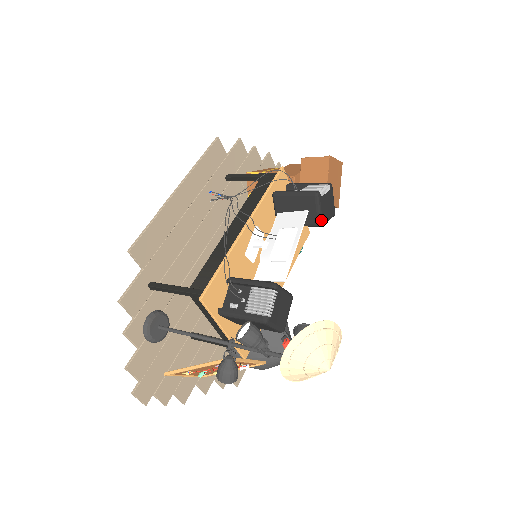
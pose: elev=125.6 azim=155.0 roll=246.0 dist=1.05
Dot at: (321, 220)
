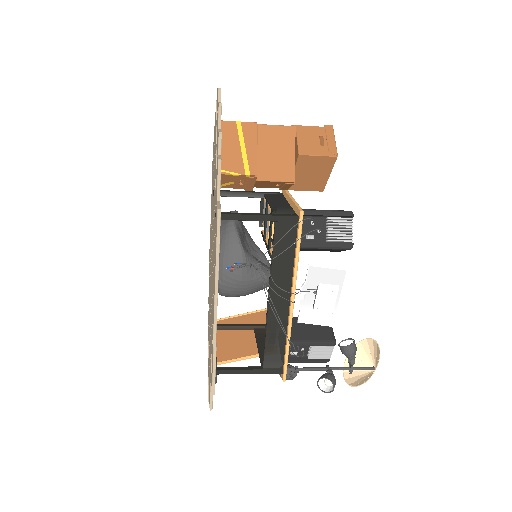
Dot at: occluded
